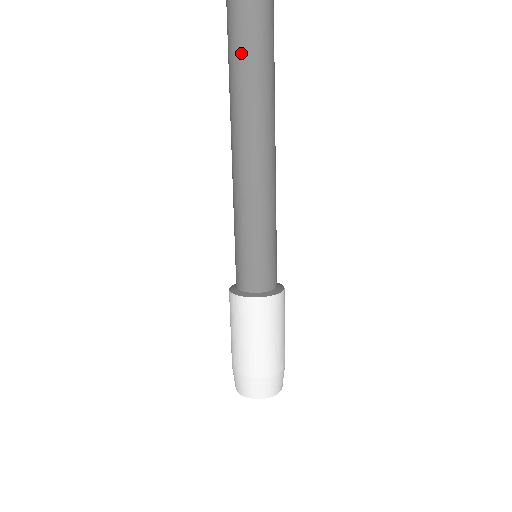
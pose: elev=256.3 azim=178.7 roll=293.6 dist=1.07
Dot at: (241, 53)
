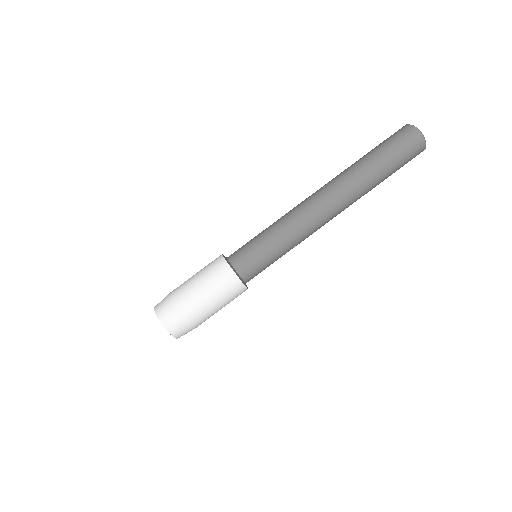
Dot at: (375, 171)
